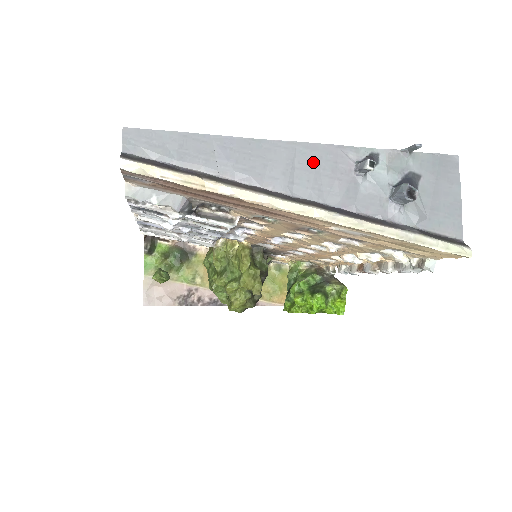
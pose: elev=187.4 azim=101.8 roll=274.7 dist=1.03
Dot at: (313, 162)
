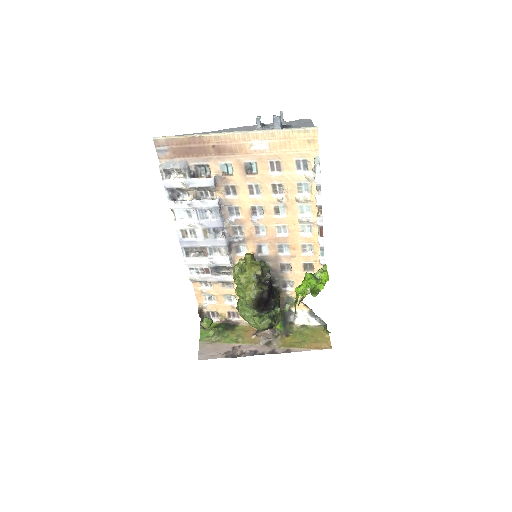
Dot at: (237, 130)
